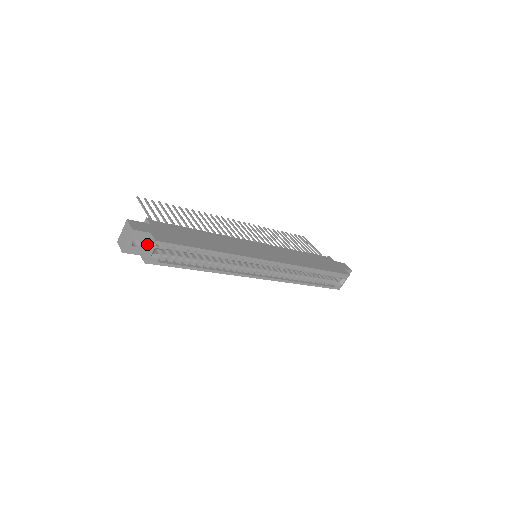
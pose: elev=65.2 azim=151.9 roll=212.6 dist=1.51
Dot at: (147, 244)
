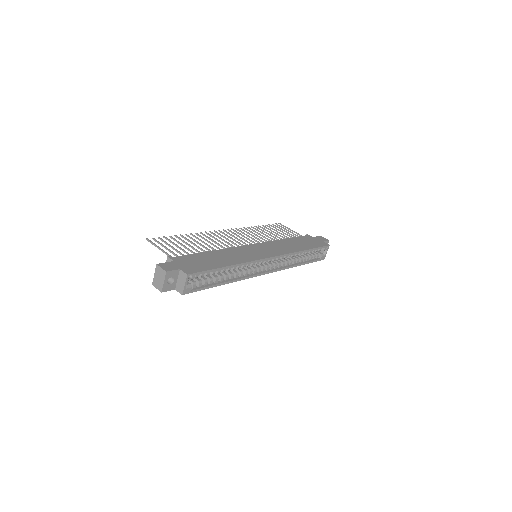
Dot at: (179, 279)
